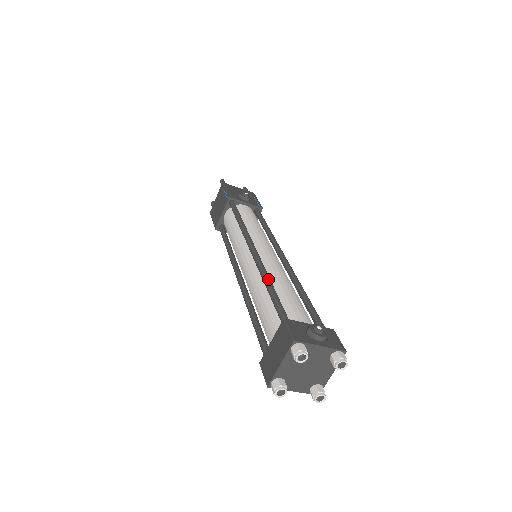
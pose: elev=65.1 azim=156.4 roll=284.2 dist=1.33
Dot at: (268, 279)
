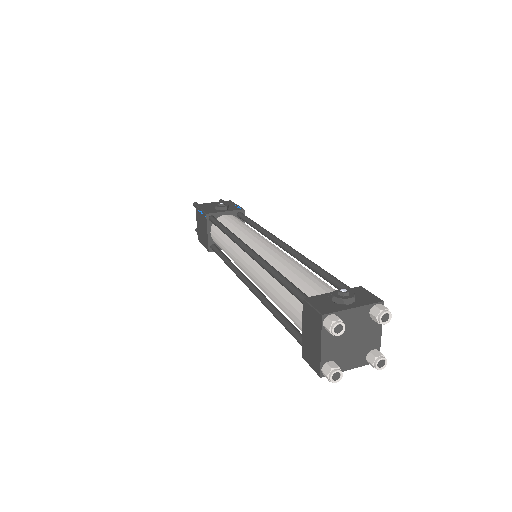
Dot at: (273, 269)
